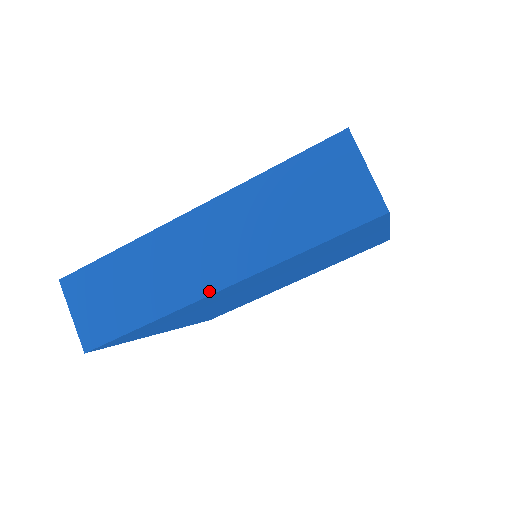
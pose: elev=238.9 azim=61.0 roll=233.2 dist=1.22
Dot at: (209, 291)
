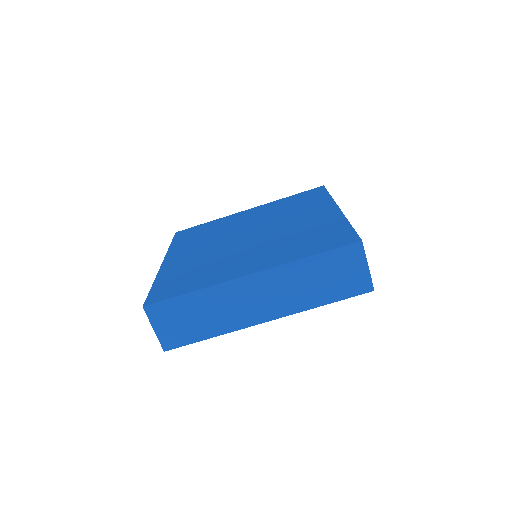
Dot at: (258, 322)
